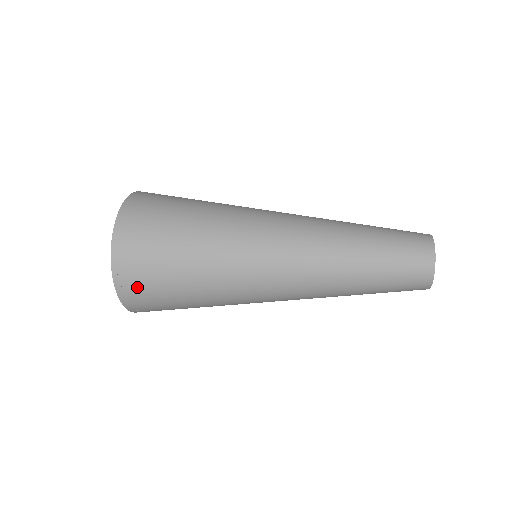
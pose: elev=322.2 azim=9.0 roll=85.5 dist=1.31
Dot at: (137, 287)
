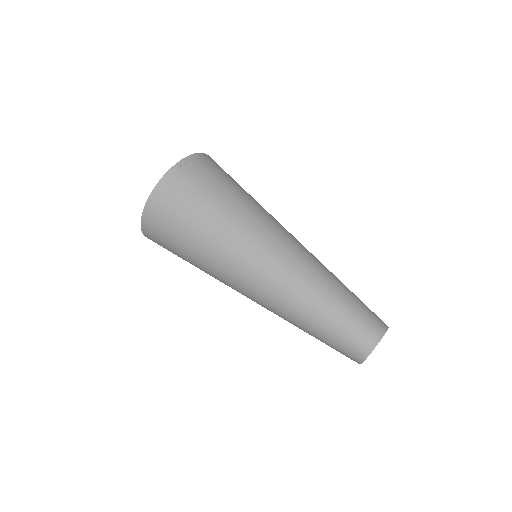
Dot at: (177, 188)
